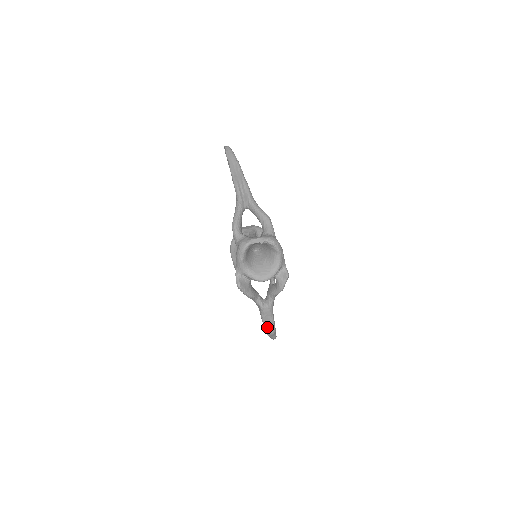
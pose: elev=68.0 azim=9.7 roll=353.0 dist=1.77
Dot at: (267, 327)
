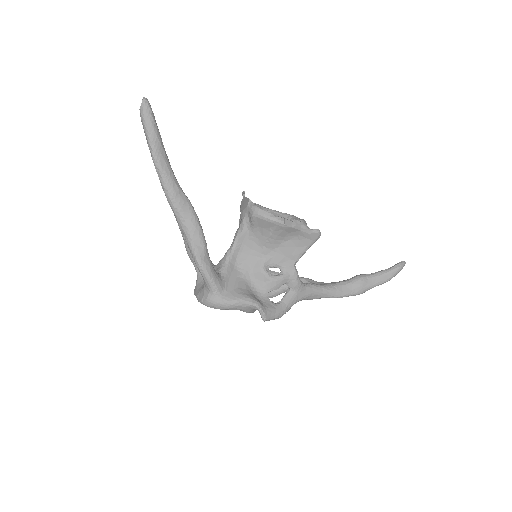
Dot at: occluded
